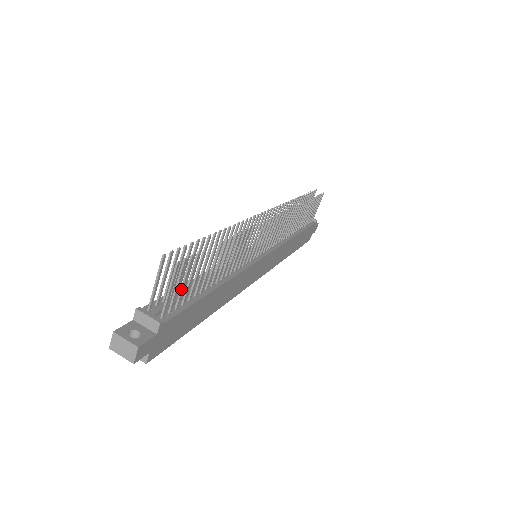
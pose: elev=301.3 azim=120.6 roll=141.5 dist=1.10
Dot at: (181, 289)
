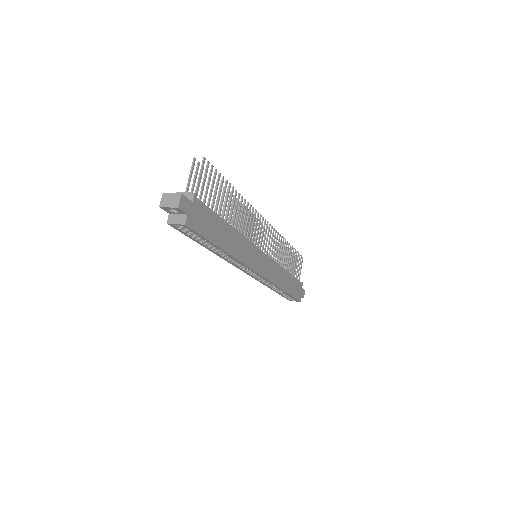
Dot at: (206, 190)
